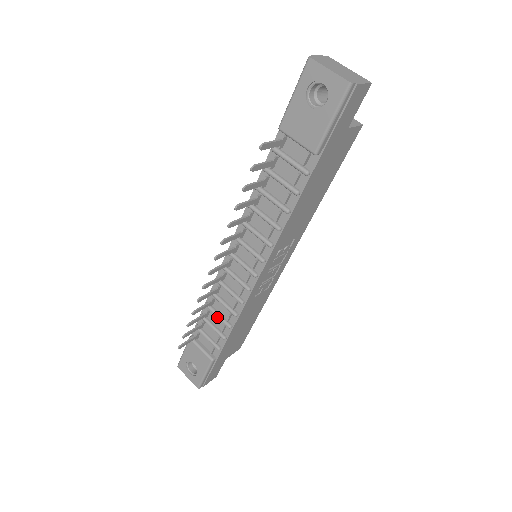
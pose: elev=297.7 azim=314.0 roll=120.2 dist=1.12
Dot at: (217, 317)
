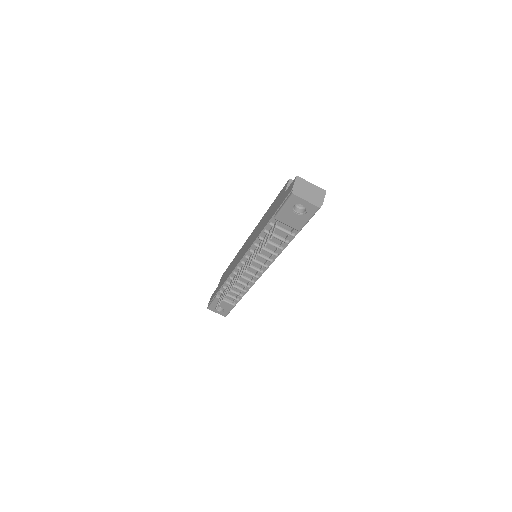
Dot at: (236, 288)
